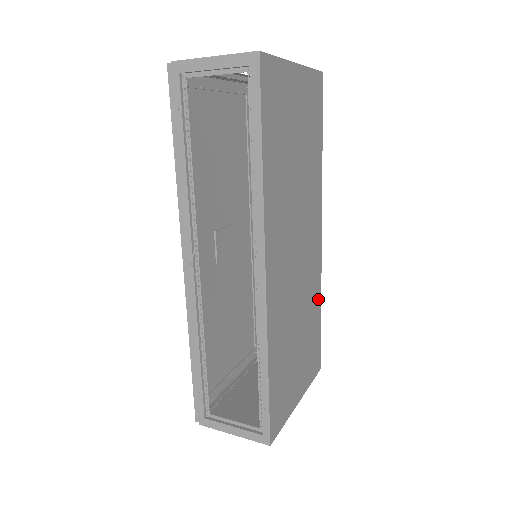
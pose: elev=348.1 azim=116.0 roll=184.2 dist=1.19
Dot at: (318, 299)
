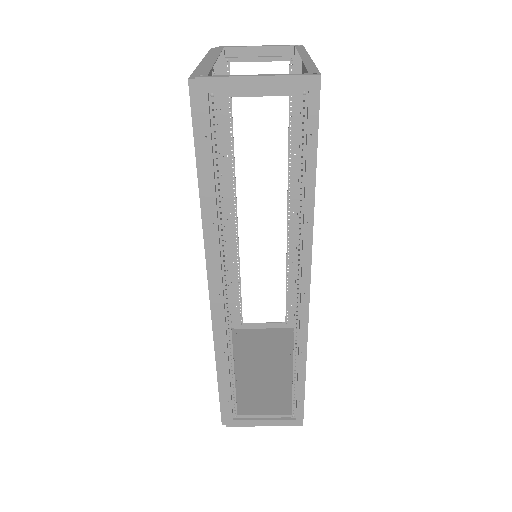
Dot at: occluded
